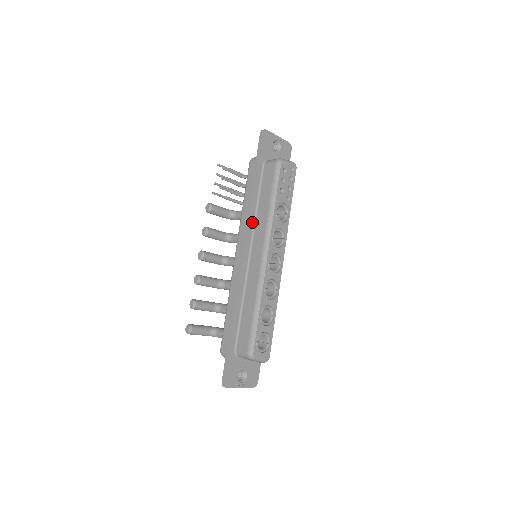
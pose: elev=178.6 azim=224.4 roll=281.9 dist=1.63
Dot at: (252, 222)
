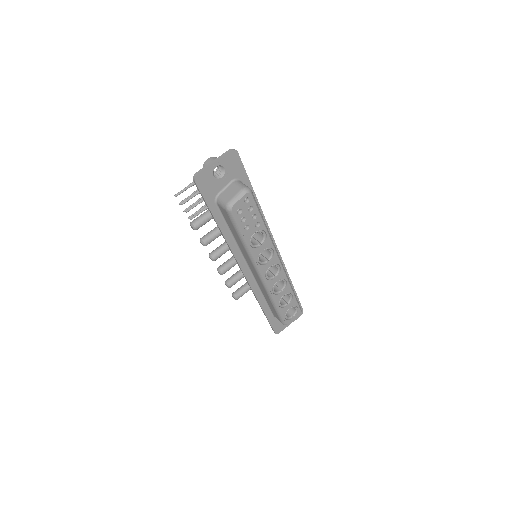
Dot at: (236, 249)
